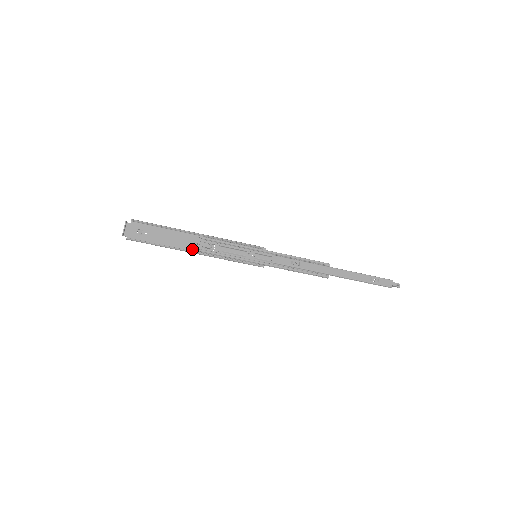
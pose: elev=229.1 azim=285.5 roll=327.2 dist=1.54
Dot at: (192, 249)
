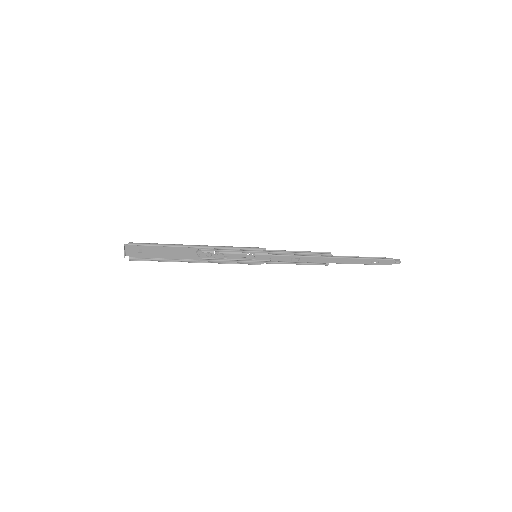
Dot at: (193, 257)
